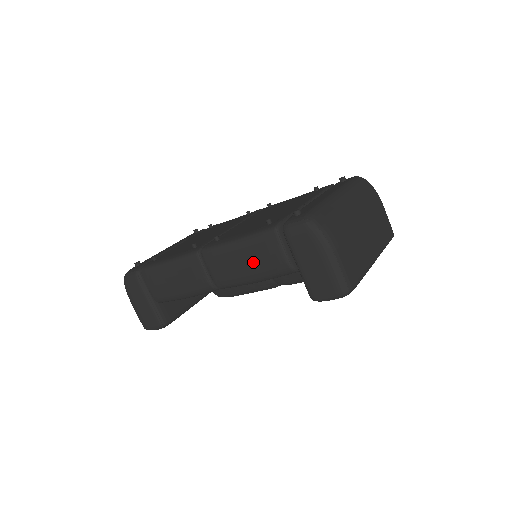
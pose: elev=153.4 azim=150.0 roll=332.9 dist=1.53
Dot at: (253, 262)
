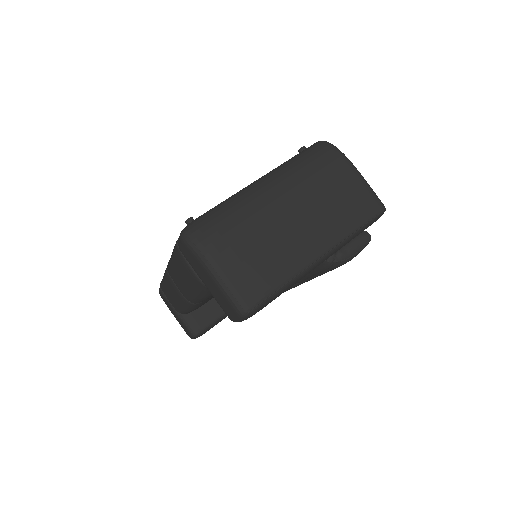
Dot at: (185, 279)
